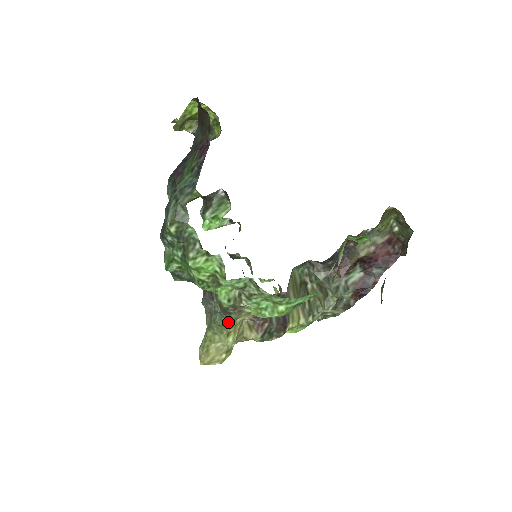
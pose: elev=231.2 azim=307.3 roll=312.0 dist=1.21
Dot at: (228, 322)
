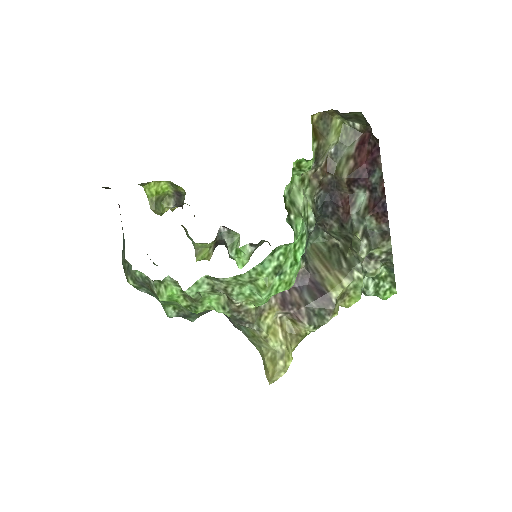
Dot at: (252, 328)
